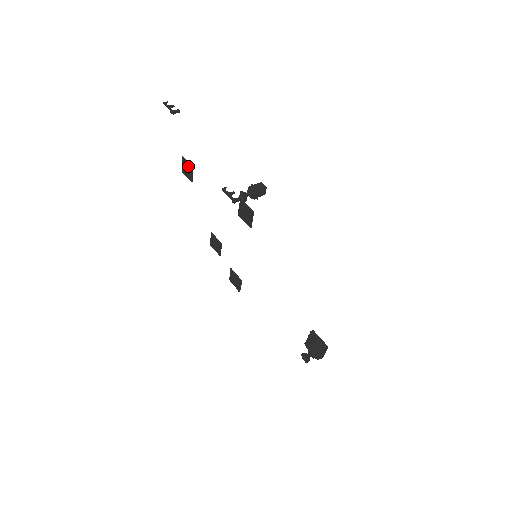
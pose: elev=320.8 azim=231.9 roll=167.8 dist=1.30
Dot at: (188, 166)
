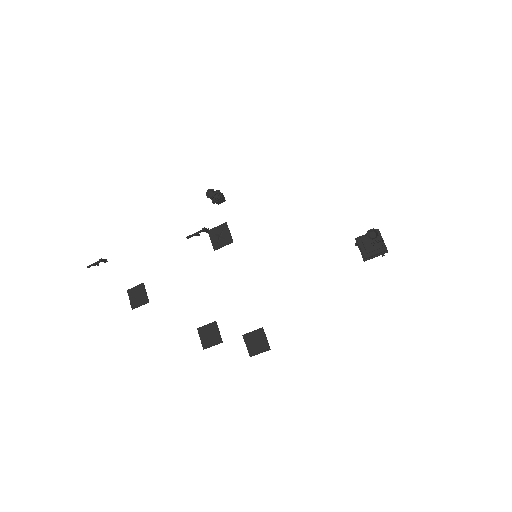
Dot at: (138, 289)
